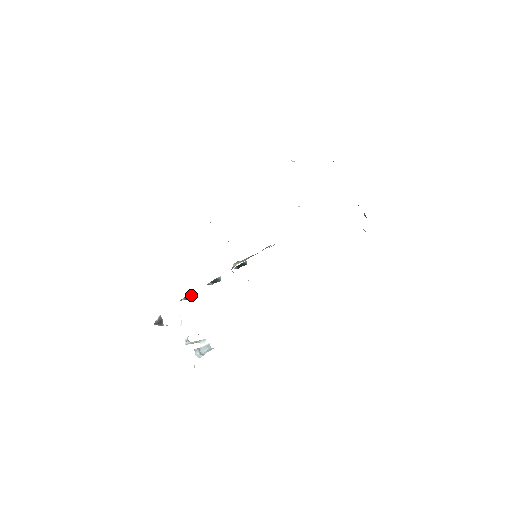
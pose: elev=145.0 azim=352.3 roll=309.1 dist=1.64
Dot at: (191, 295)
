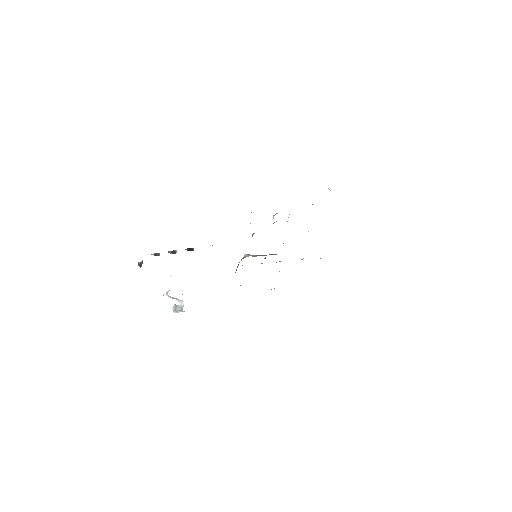
Dot at: (159, 254)
